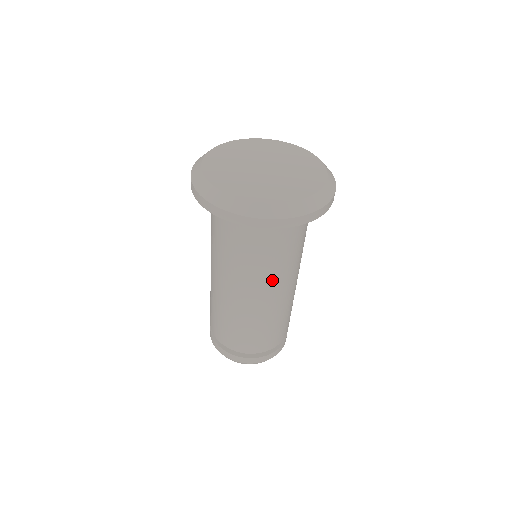
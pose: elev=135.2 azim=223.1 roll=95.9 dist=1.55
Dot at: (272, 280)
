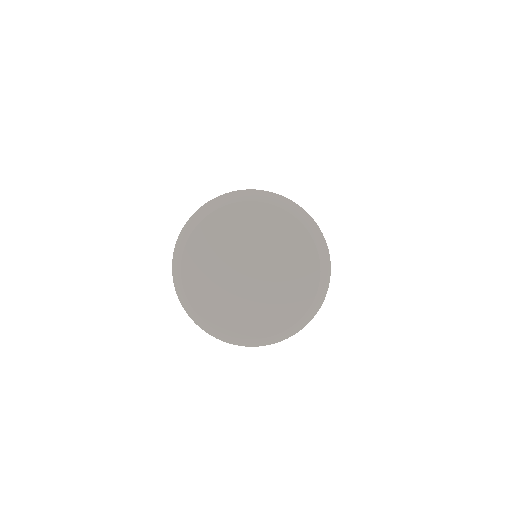
Dot at: occluded
